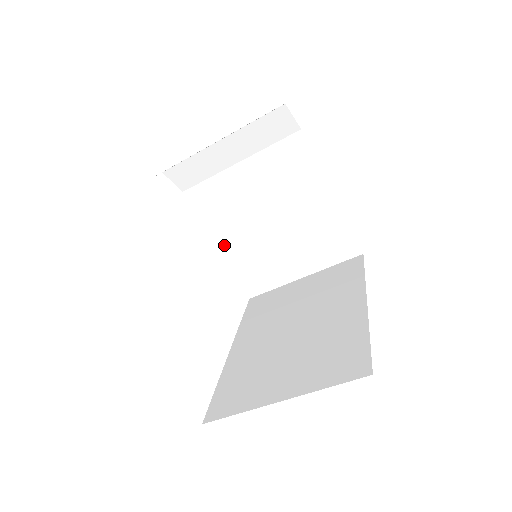
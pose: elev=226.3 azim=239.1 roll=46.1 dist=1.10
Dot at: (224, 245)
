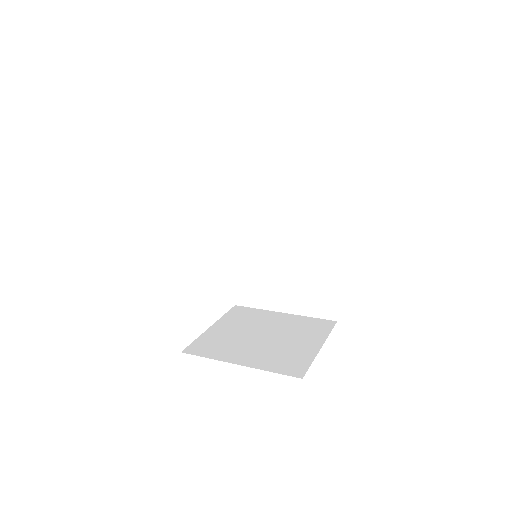
Dot at: occluded
